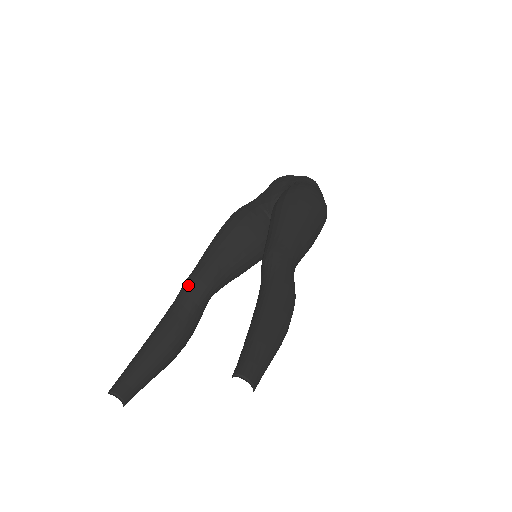
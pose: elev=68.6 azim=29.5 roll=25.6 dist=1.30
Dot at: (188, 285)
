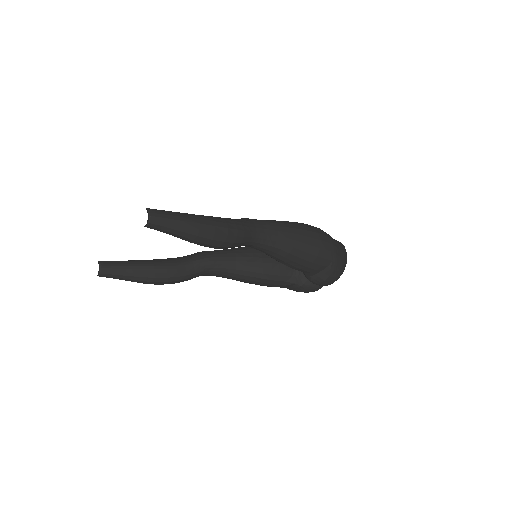
Dot at: (197, 252)
